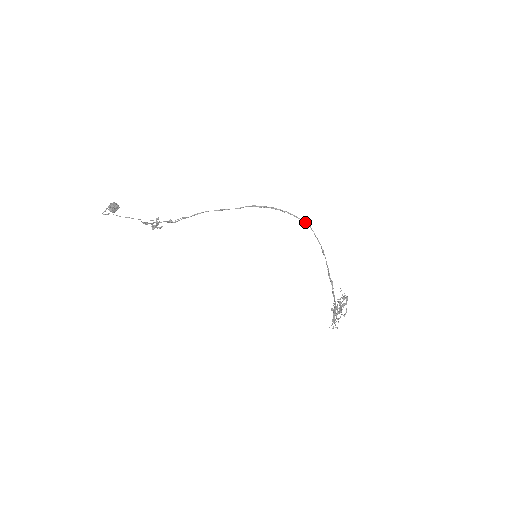
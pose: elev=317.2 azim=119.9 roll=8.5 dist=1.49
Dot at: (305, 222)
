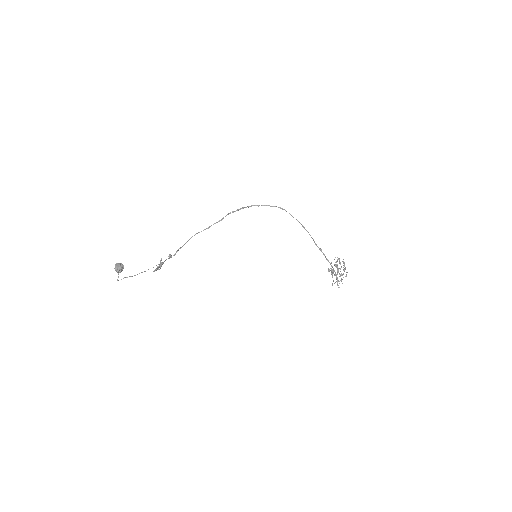
Dot at: occluded
